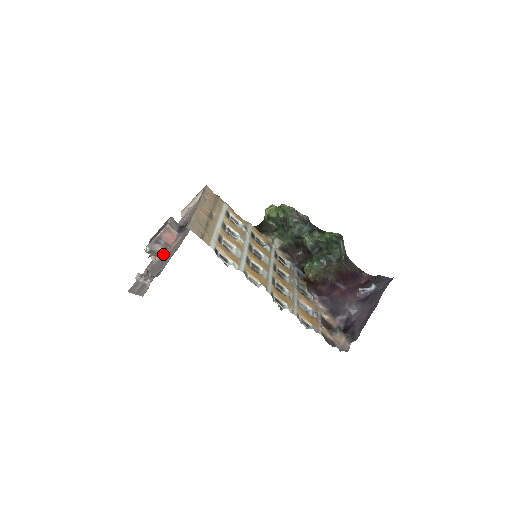
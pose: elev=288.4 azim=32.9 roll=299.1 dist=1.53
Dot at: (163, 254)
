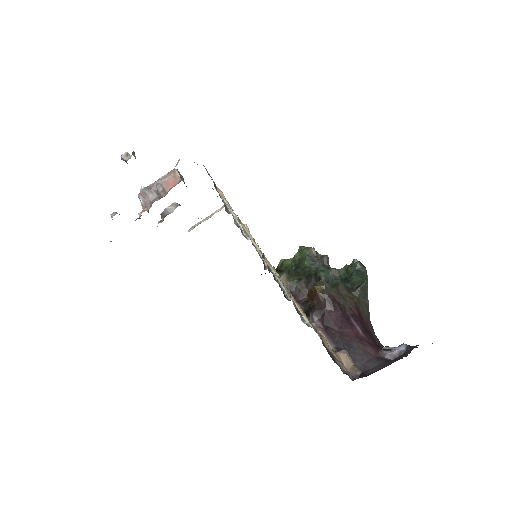
Dot at: (155, 200)
